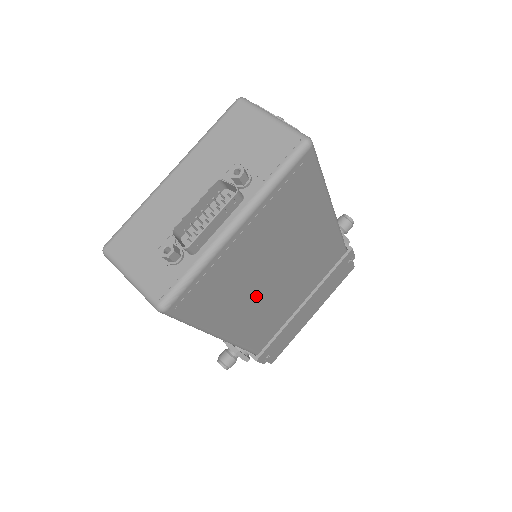
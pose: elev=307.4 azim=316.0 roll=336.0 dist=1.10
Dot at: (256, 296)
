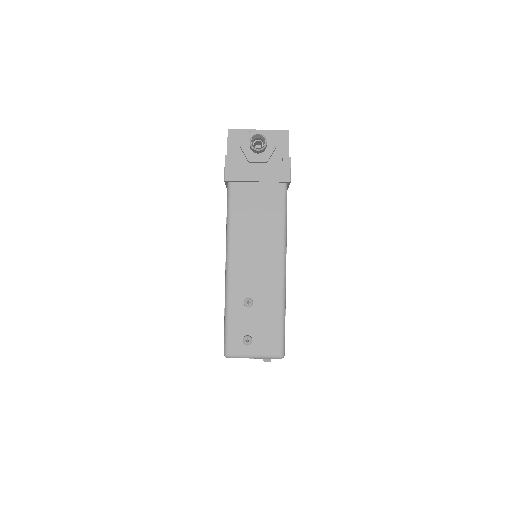
Dot at: occluded
